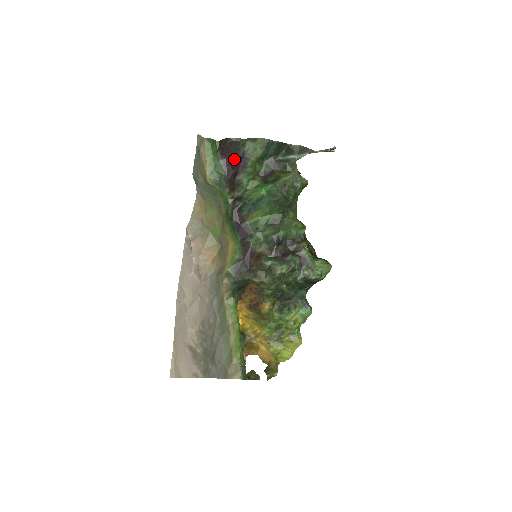
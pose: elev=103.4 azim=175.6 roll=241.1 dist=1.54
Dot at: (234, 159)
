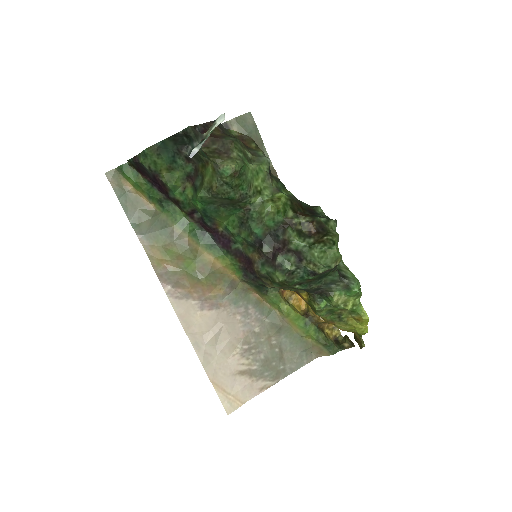
Dot at: (152, 178)
